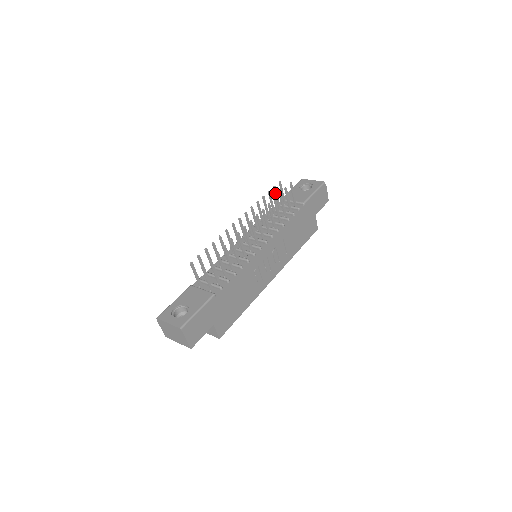
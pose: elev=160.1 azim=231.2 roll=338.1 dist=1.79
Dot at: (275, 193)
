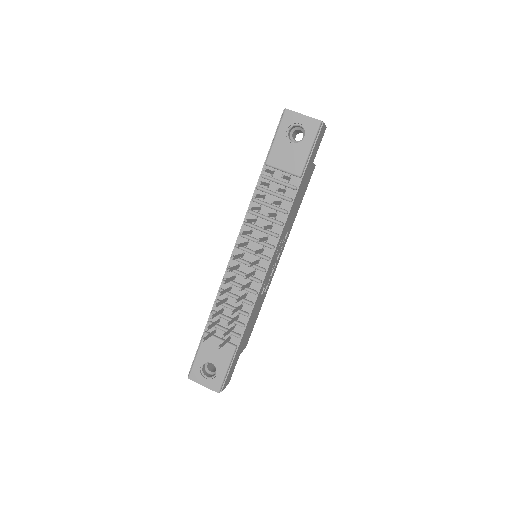
Dot at: occluded
